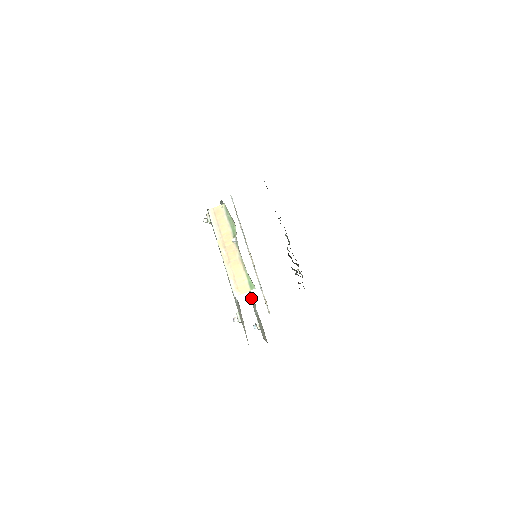
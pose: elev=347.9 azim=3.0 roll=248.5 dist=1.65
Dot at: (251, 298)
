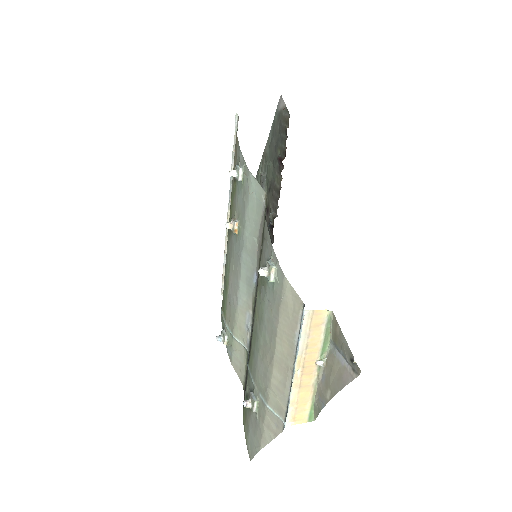
Dot at: (239, 323)
